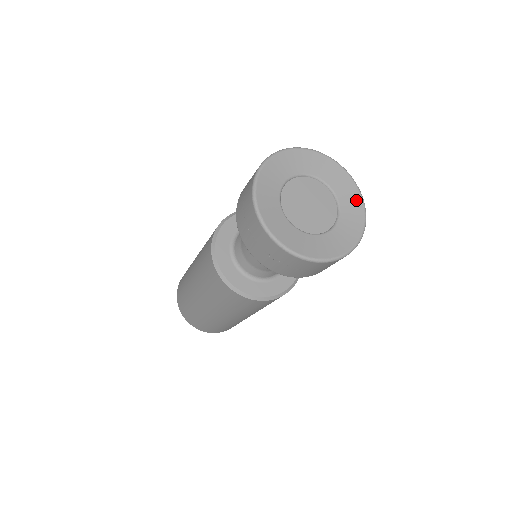
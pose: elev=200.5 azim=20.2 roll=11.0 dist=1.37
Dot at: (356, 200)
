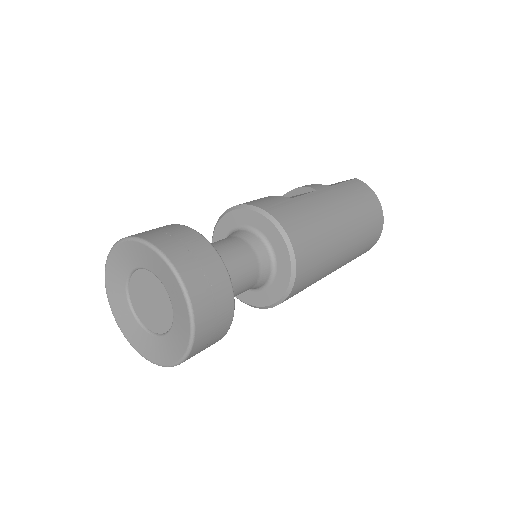
Dot at: (181, 300)
